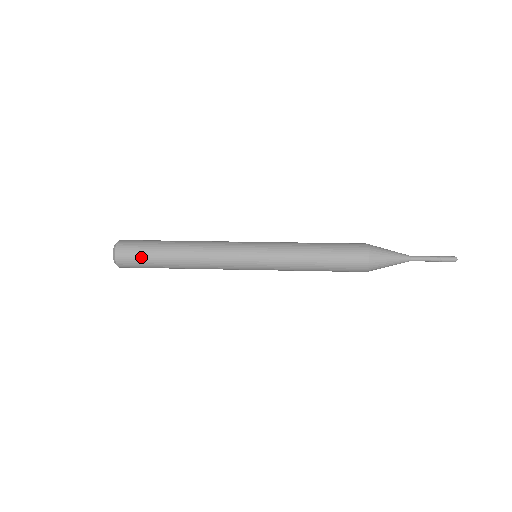
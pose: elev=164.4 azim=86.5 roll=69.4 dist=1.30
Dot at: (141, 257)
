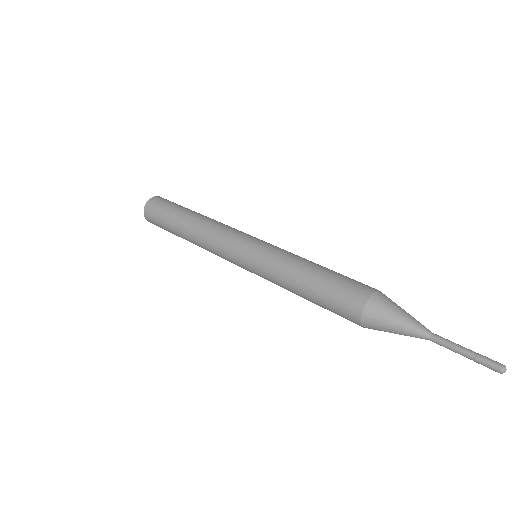
Dot at: (161, 225)
